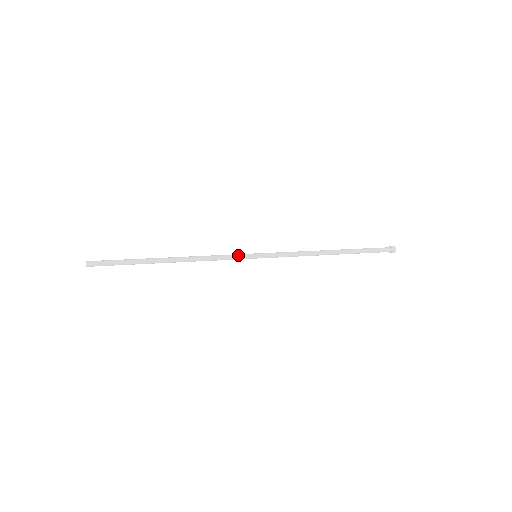
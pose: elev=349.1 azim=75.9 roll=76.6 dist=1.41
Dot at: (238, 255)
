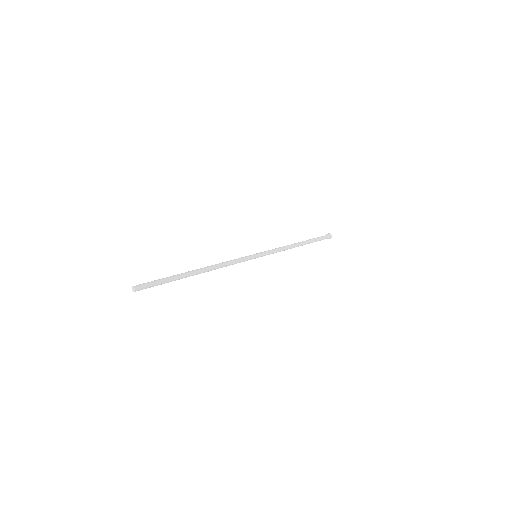
Dot at: (245, 257)
